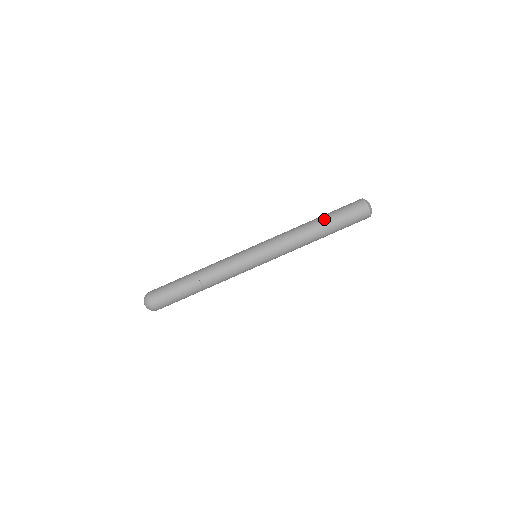
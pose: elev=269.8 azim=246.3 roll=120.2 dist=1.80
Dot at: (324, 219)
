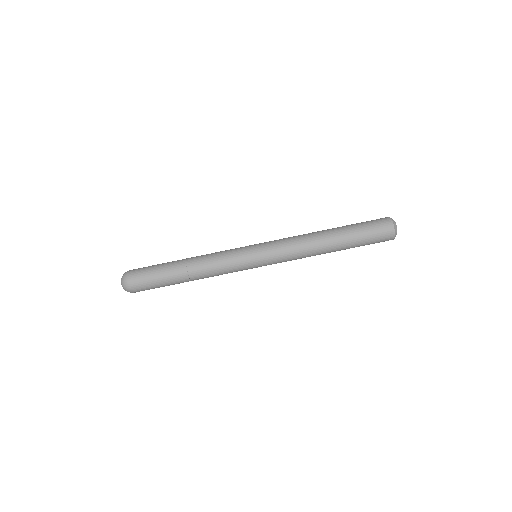
Dot at: (341, 232)
